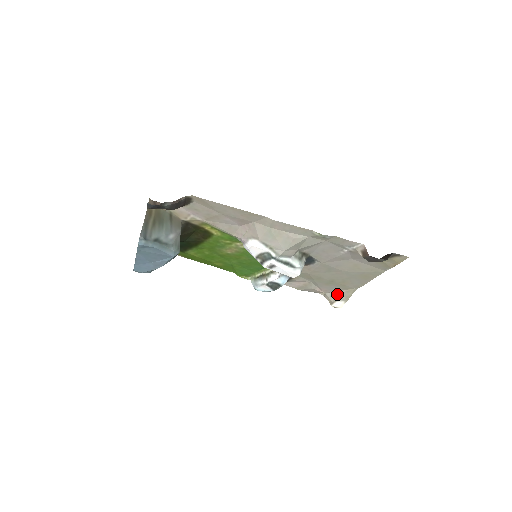
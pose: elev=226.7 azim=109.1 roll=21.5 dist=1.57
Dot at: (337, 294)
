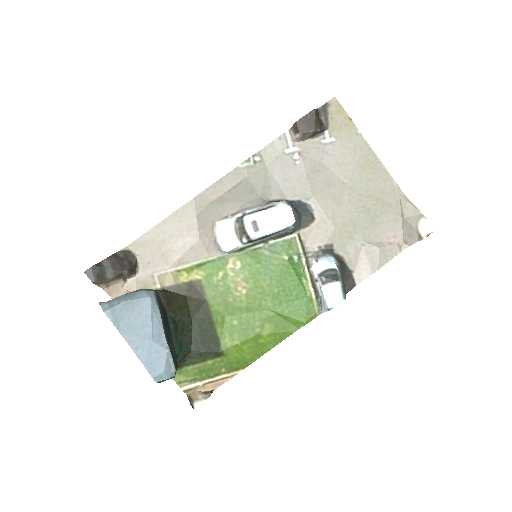
Dot at: (406, 223)
